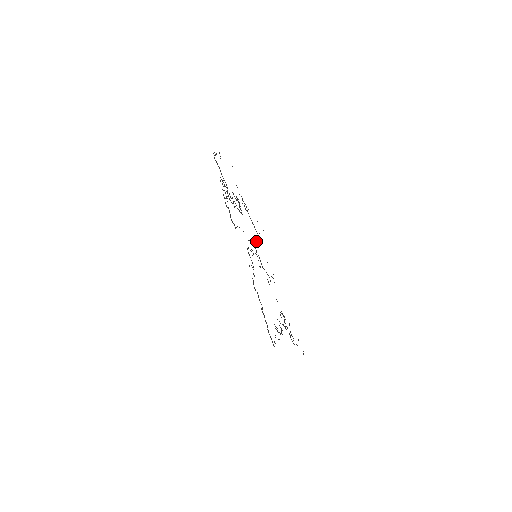
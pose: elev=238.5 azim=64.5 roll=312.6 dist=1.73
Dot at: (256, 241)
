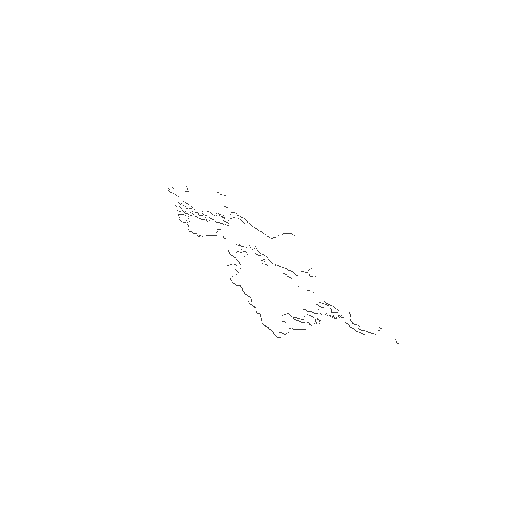
Dot at: occluded
